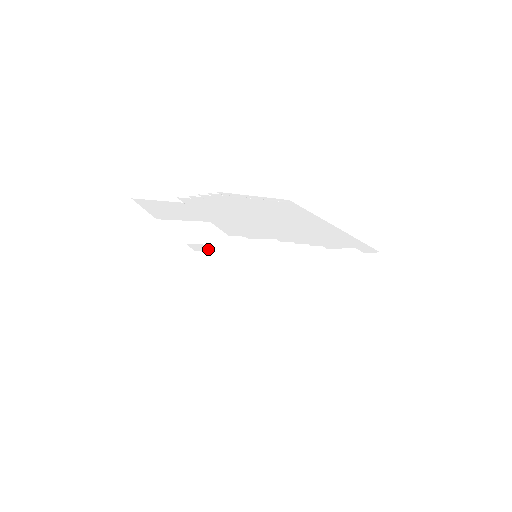
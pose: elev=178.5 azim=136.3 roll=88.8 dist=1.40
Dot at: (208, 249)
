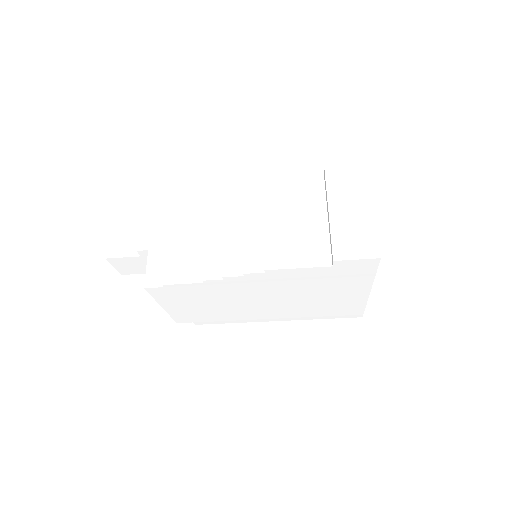
Dot at: occluded
